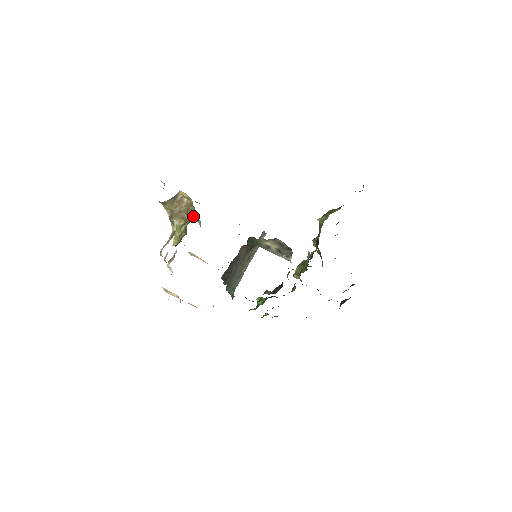
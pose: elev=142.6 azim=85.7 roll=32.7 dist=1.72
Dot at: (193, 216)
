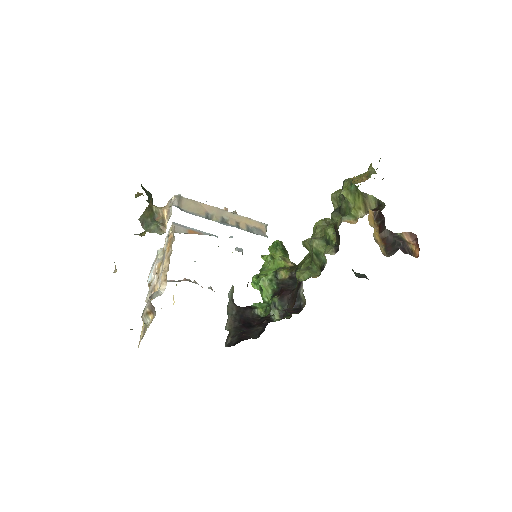
Dot at: occluded
